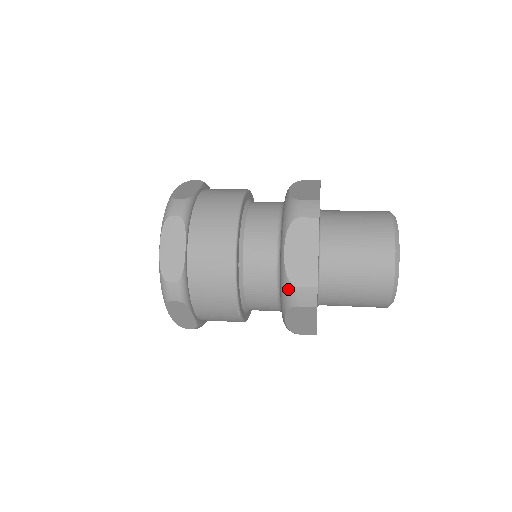
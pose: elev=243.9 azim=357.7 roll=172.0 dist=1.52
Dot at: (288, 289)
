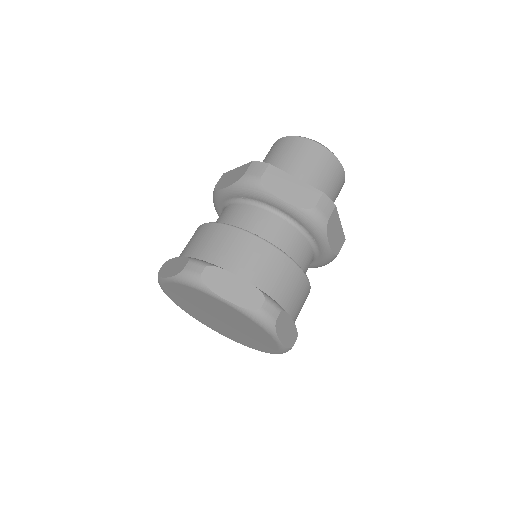
Dot at: (314, 215)
